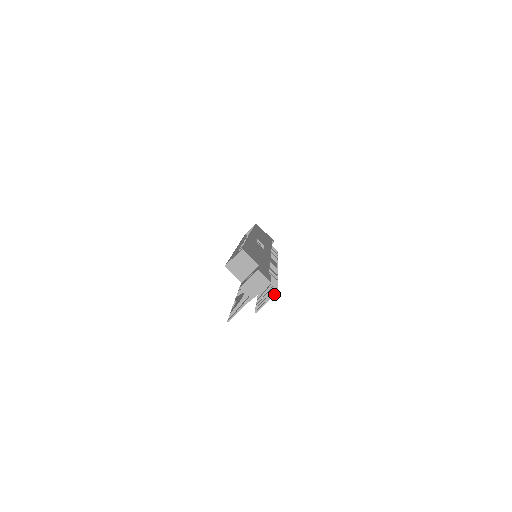
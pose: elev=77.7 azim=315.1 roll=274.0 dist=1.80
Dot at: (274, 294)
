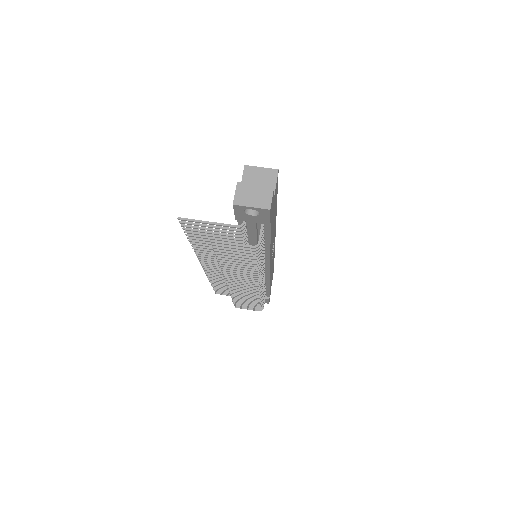
Dot at: (250, 246)
